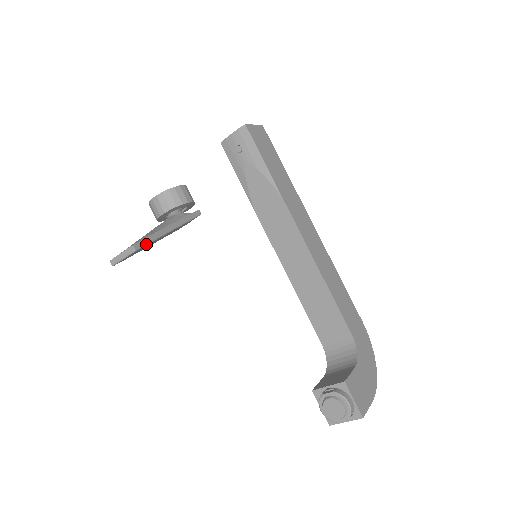
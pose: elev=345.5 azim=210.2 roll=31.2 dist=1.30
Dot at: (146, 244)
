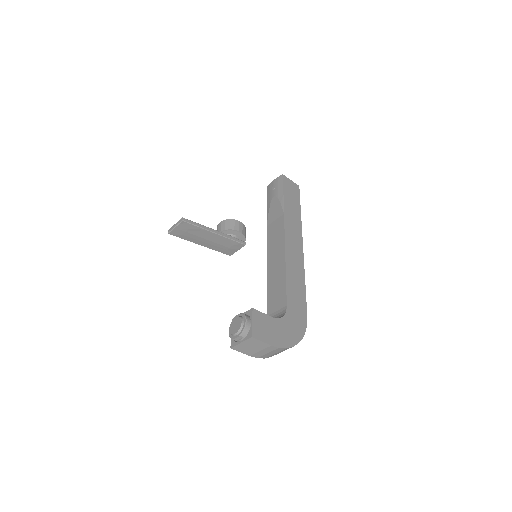
Dot at: (192, 224)
